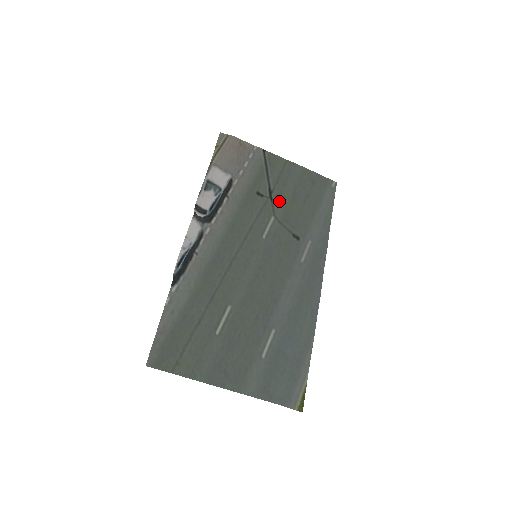
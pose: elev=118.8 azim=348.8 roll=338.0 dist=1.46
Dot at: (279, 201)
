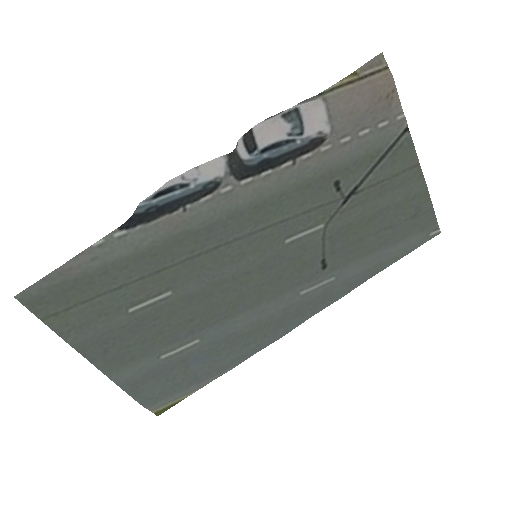
Dot at: (351, 210)
